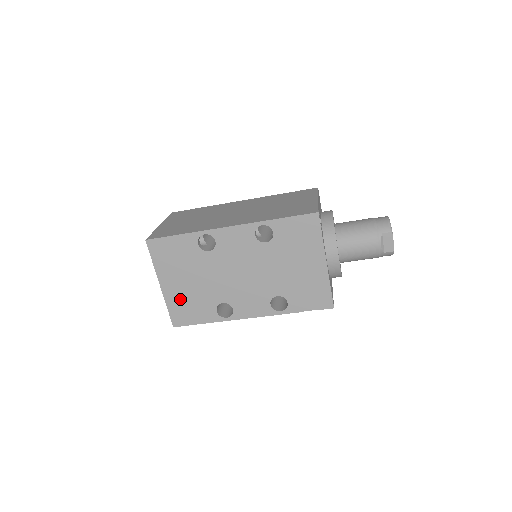
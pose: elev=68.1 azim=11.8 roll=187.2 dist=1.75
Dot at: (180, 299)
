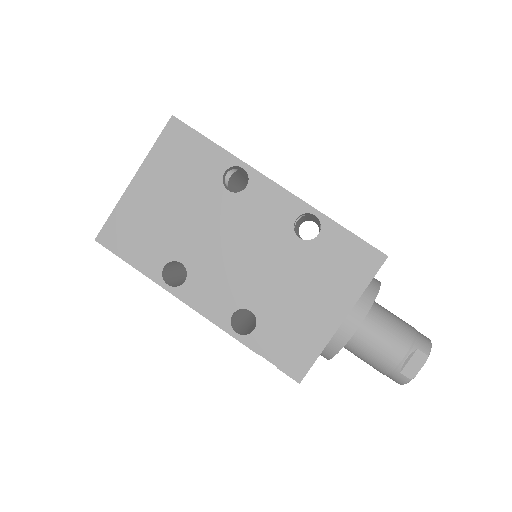
Dot at: (138, 214)
